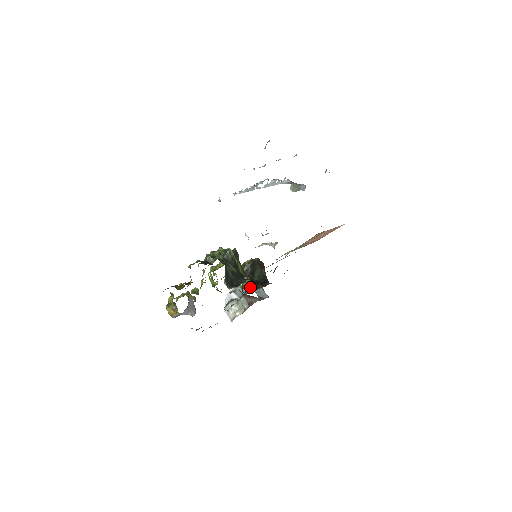
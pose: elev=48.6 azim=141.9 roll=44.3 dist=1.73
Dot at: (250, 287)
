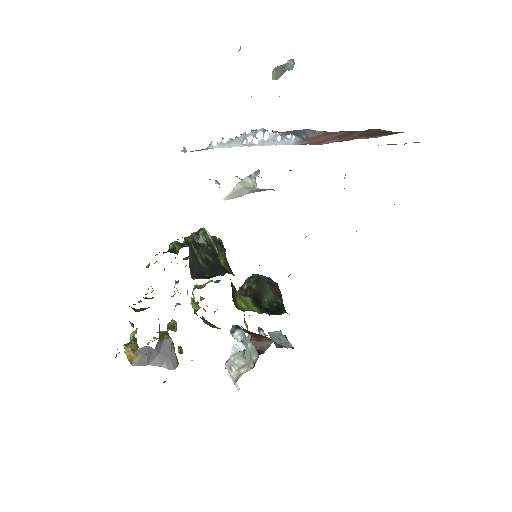
Dot at: (250, 308)
